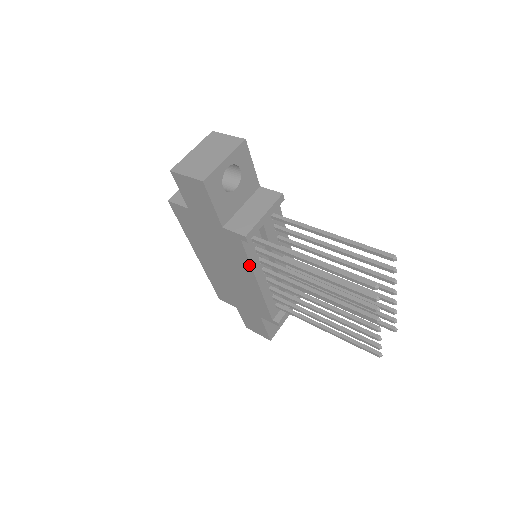
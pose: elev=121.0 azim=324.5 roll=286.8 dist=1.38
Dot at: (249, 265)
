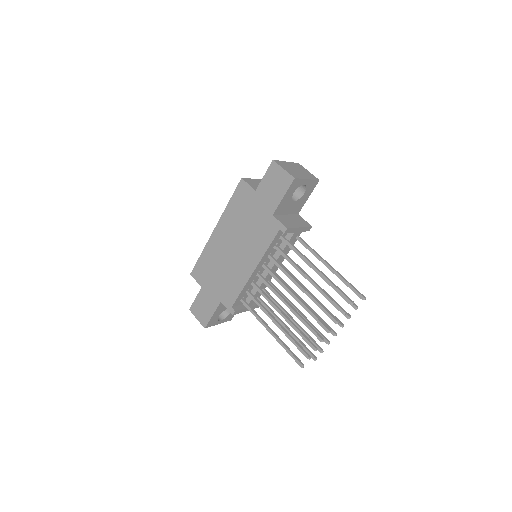
Dot at: (264, 251)
